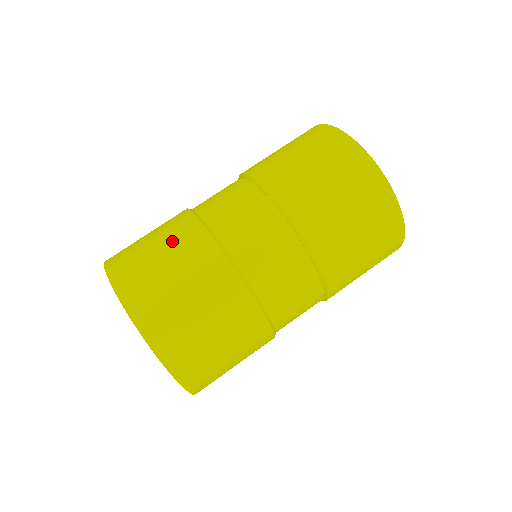
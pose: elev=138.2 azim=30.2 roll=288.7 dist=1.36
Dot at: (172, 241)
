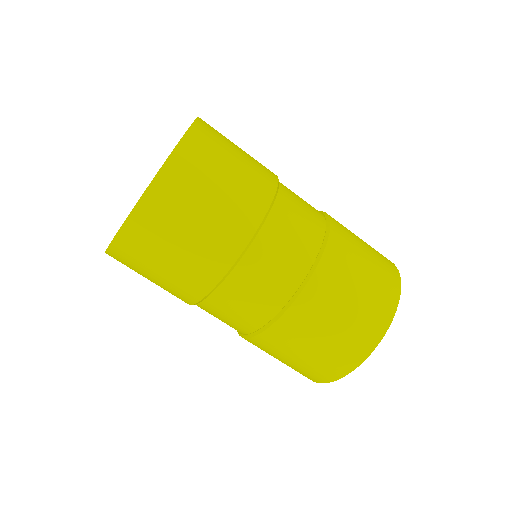
Dot at: occluded
